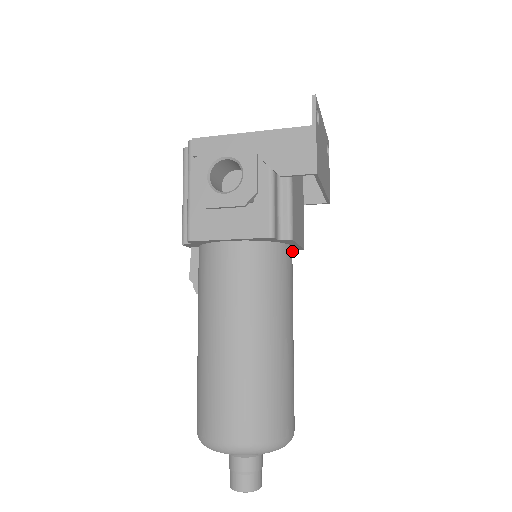
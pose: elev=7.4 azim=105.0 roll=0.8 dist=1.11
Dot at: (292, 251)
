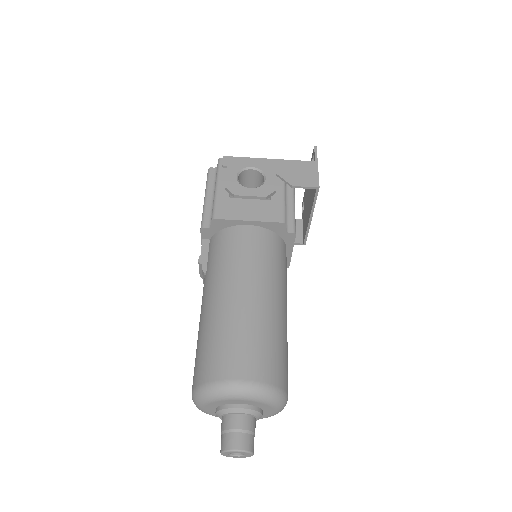
Dot at: occluded
